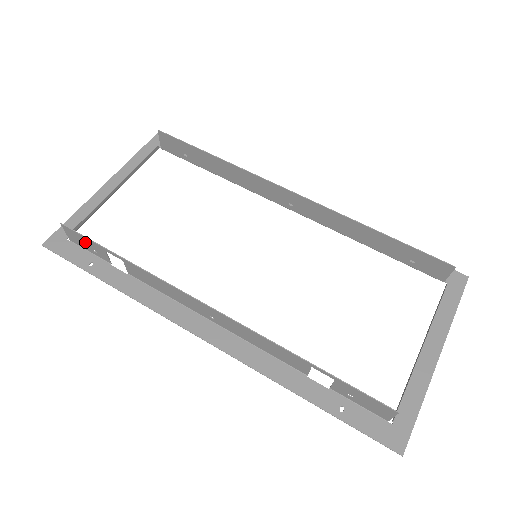
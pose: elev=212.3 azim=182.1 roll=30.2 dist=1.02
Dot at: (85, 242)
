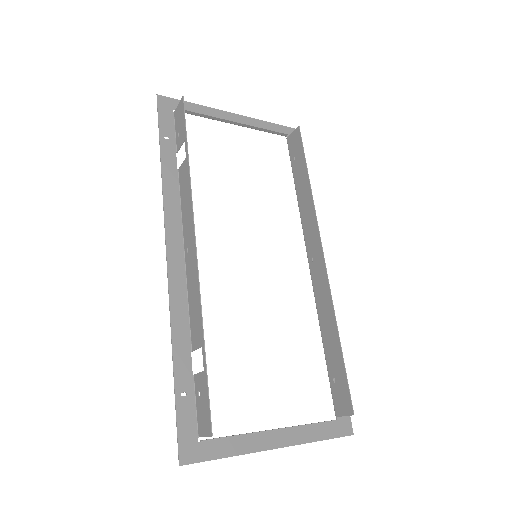
Dot at: (181, 122)
